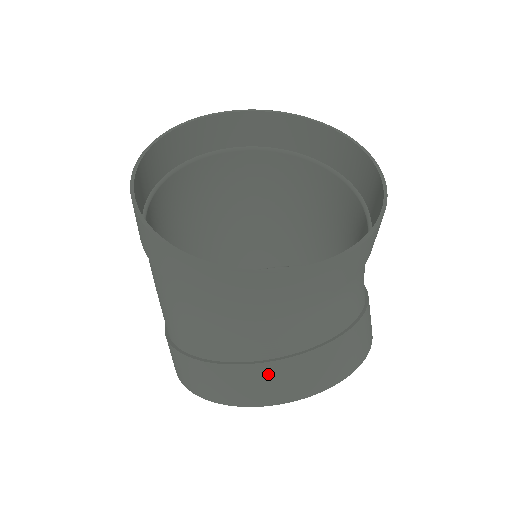
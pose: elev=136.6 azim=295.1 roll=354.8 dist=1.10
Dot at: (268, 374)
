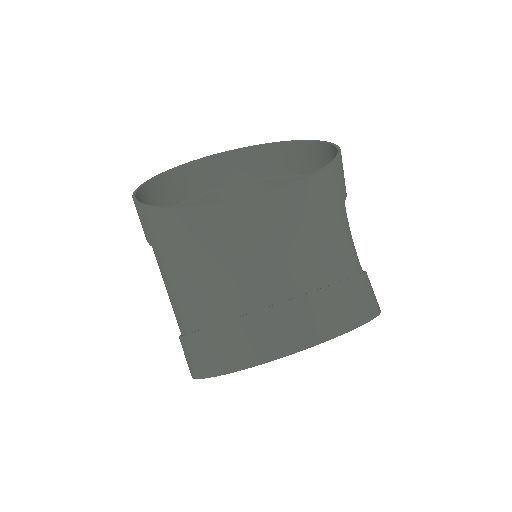
Dot at: (253, 327)
